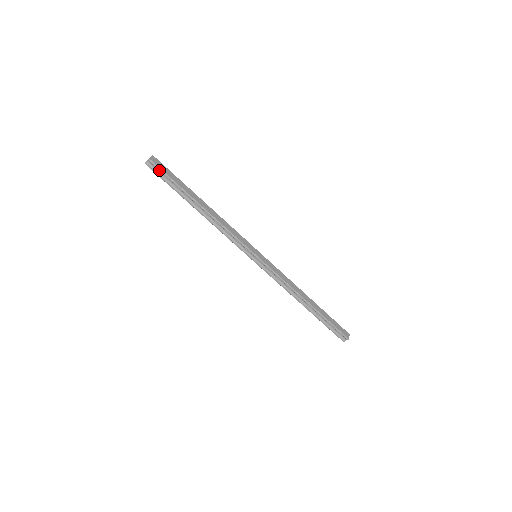
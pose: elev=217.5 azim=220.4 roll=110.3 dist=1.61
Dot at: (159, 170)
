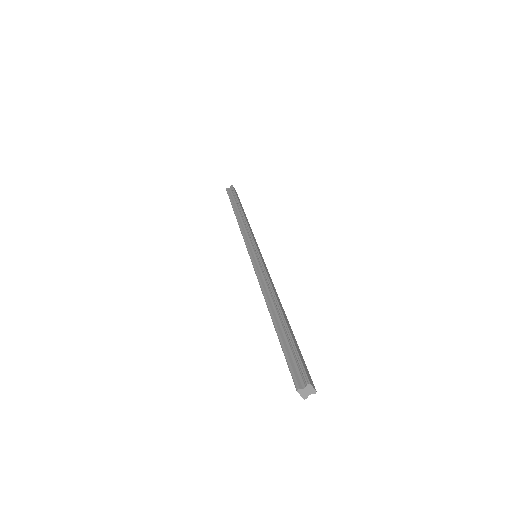
Dot at: (232, 190)
